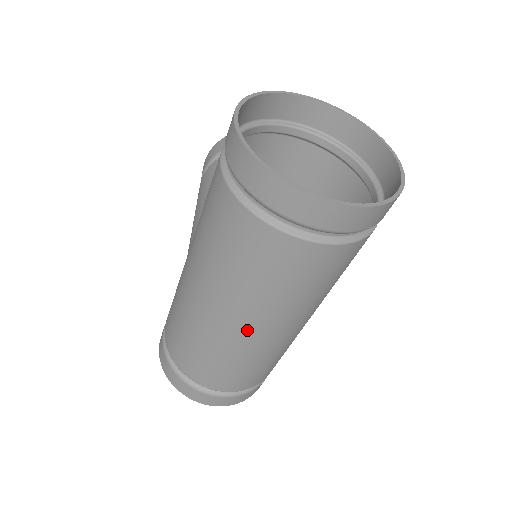
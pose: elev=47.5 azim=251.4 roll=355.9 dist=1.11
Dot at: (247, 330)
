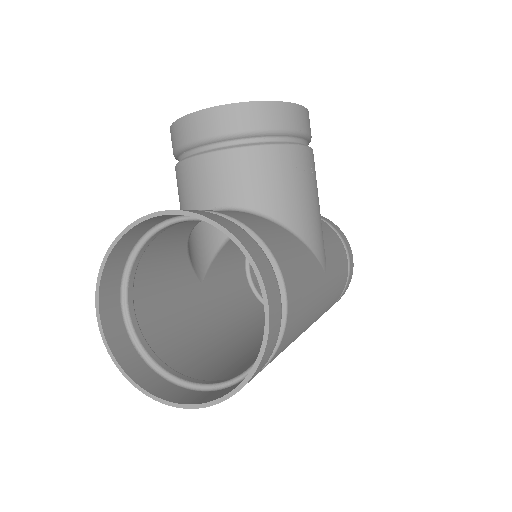
Dot at: occluded
